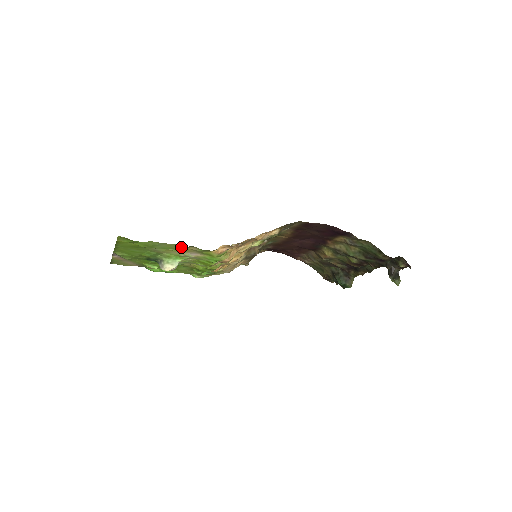
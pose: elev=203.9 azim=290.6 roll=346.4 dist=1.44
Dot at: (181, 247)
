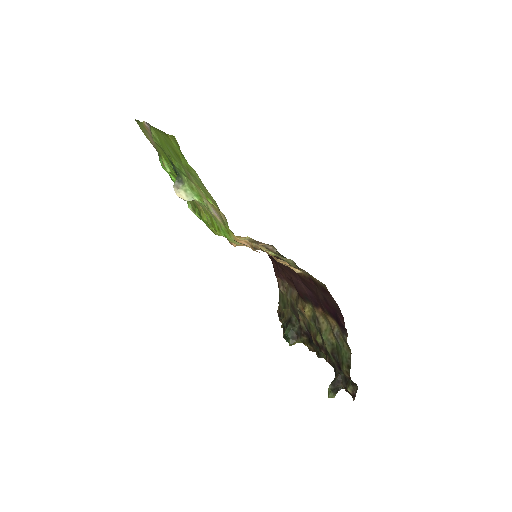
Dot at: (214, 202)
